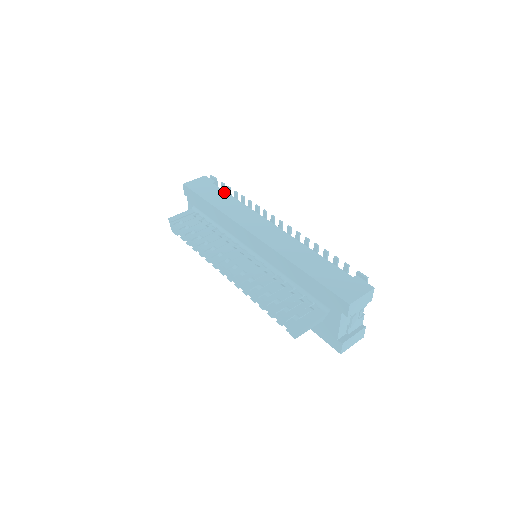
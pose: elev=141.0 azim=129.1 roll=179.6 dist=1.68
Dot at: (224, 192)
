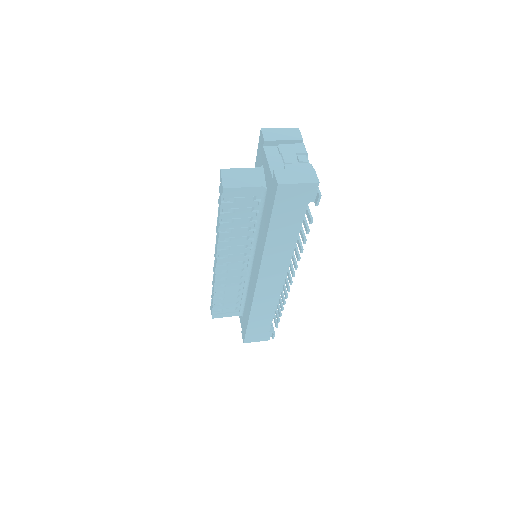
Dot at: occluded
